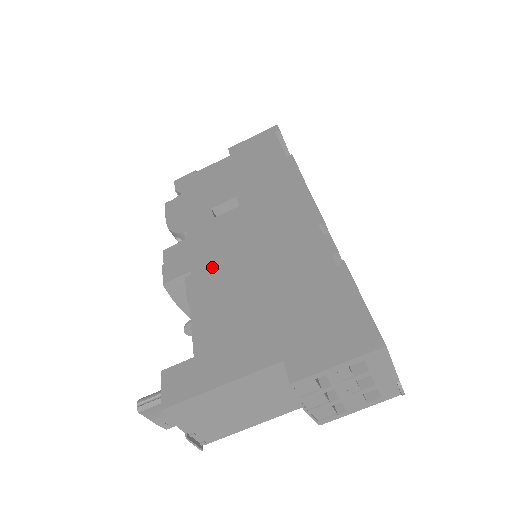
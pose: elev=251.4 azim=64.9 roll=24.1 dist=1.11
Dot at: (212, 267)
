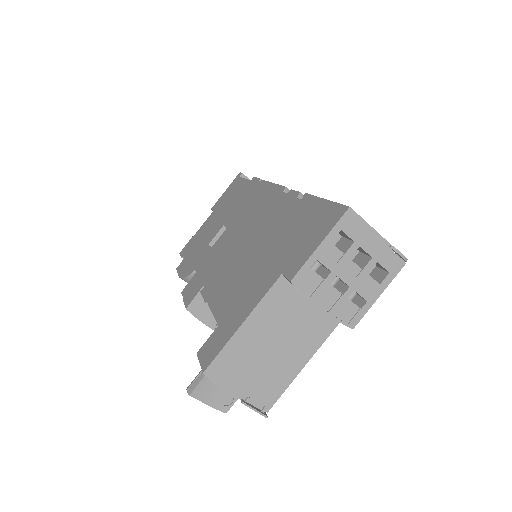
Dot at: (217, 271)
